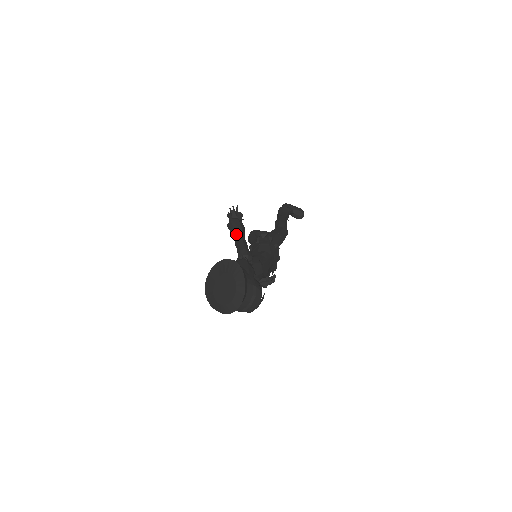
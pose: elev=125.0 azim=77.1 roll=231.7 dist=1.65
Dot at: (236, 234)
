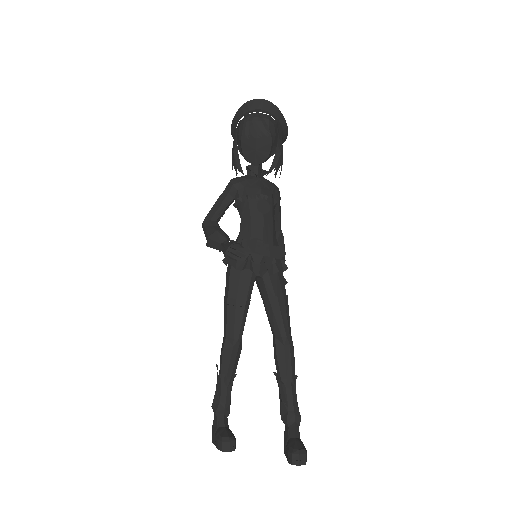
Dot at: occluded
